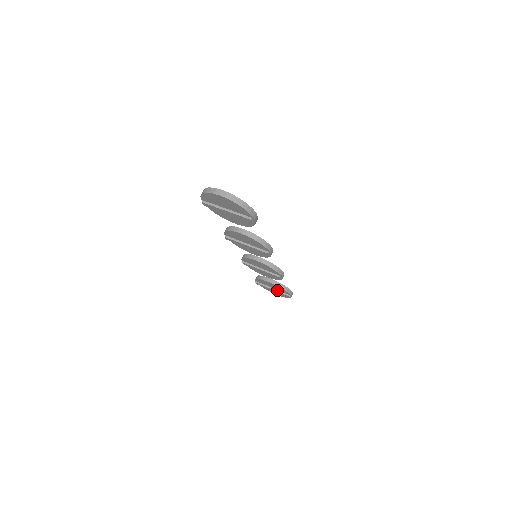
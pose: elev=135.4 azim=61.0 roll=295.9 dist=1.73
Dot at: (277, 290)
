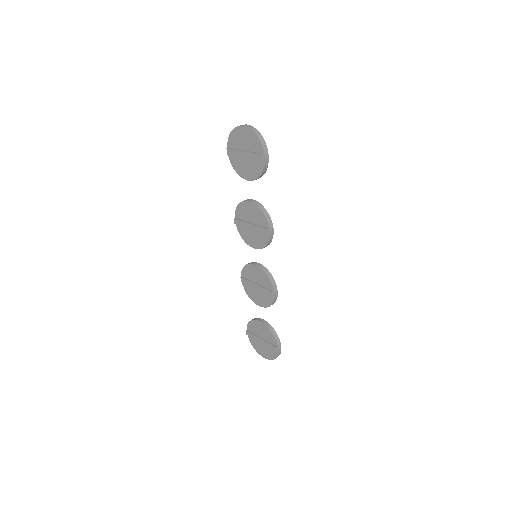
Dot at: (266, 340)
